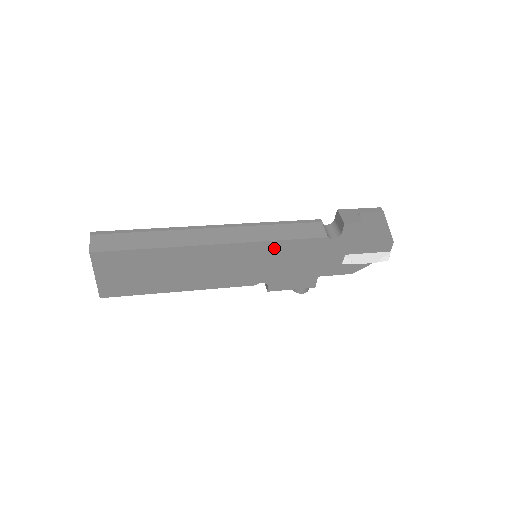
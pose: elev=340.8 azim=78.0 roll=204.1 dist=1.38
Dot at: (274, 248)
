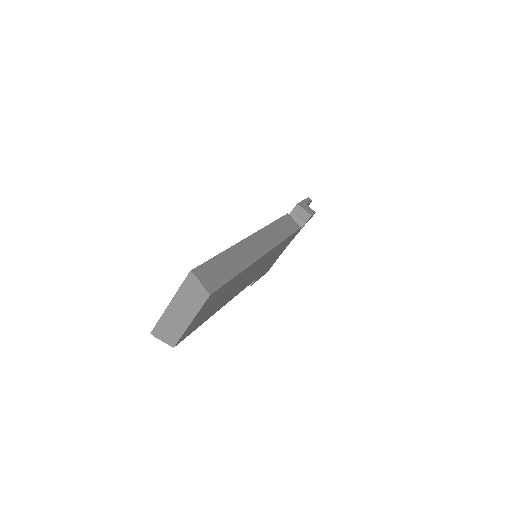
Dot at: (280, 246)
